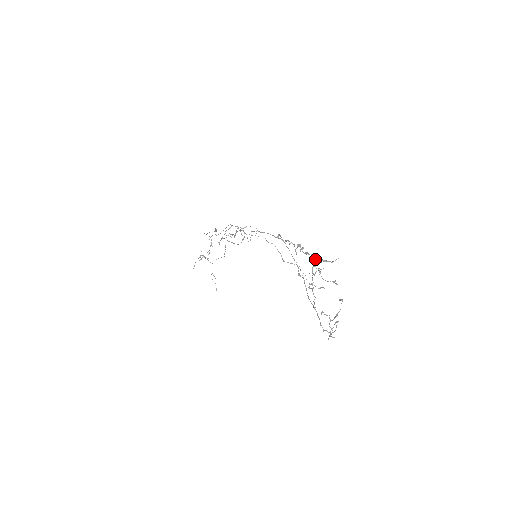
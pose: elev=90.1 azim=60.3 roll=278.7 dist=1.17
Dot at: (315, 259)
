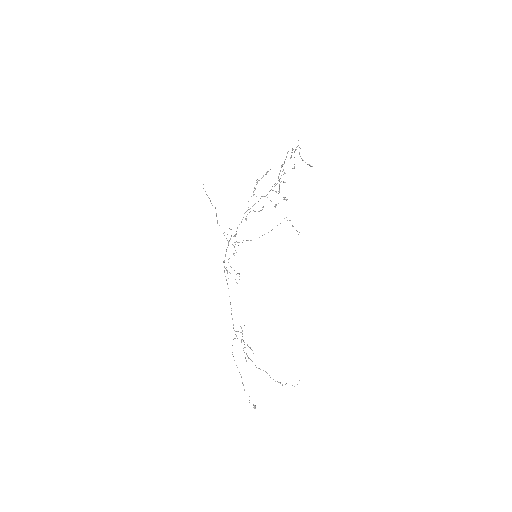
Dot at: occluded
